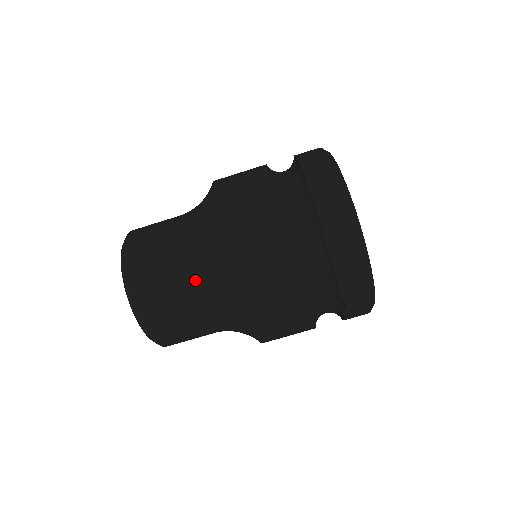
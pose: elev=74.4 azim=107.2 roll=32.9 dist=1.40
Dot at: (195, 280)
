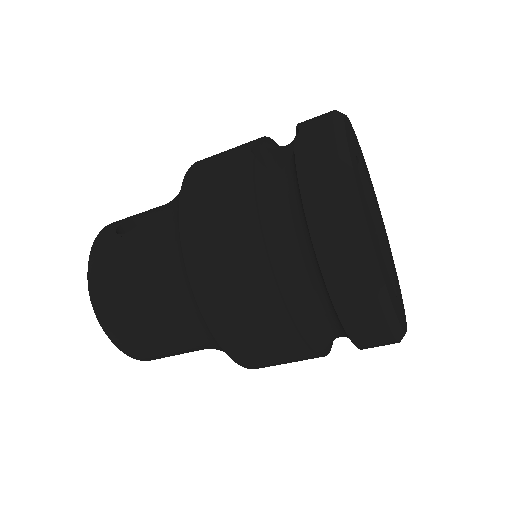
Dot at: occluded
